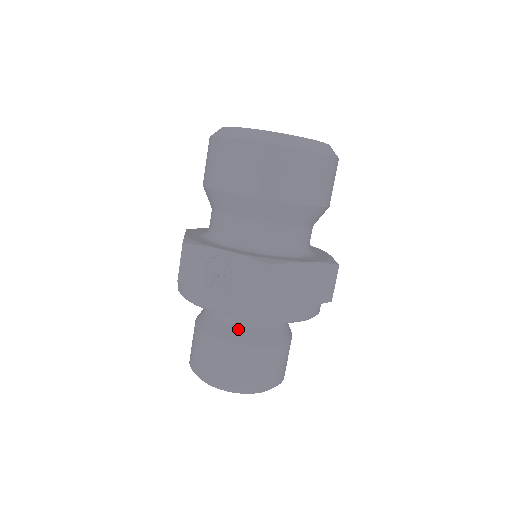
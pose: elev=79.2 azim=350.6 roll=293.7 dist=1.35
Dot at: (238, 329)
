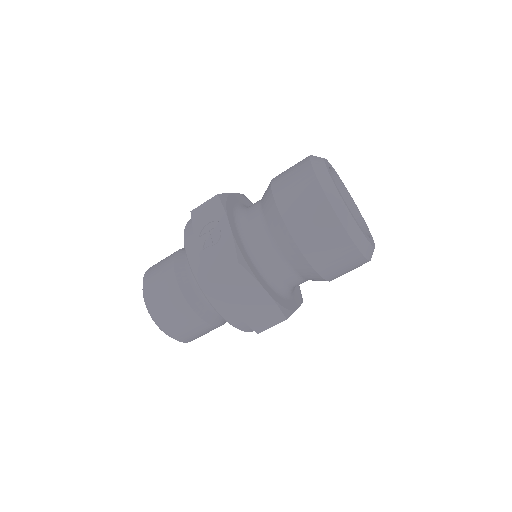
Dot at: (190, 279)
